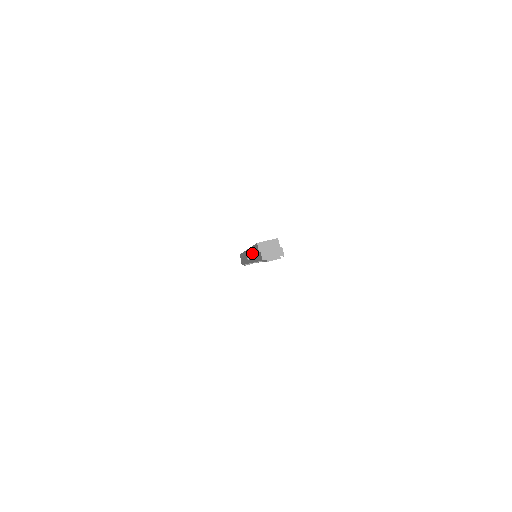
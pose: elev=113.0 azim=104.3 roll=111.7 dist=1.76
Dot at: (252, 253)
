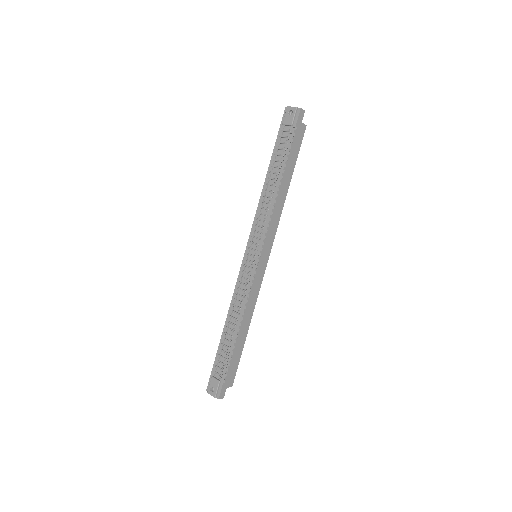
Dot at: occluded
